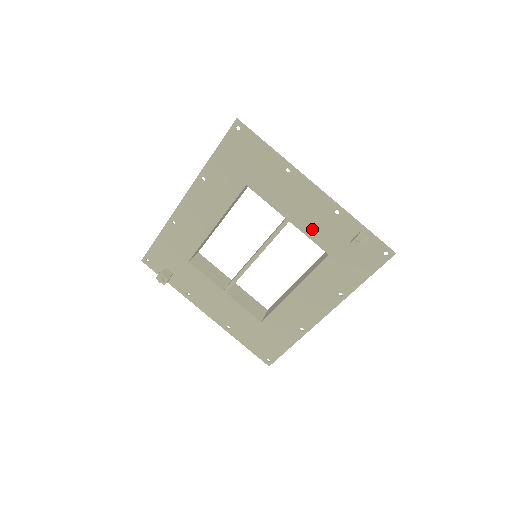
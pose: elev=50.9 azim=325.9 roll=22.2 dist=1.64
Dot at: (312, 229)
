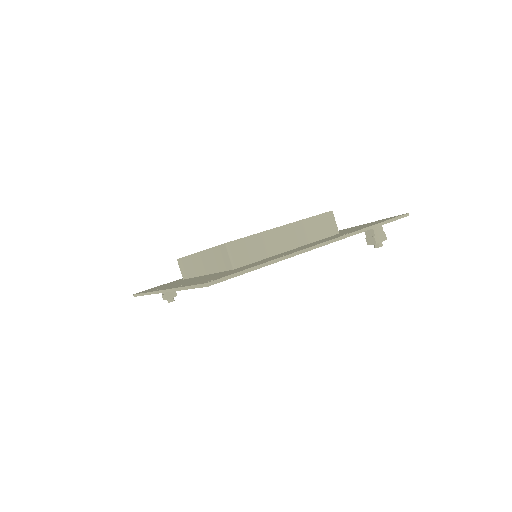
Dot at: occluded
